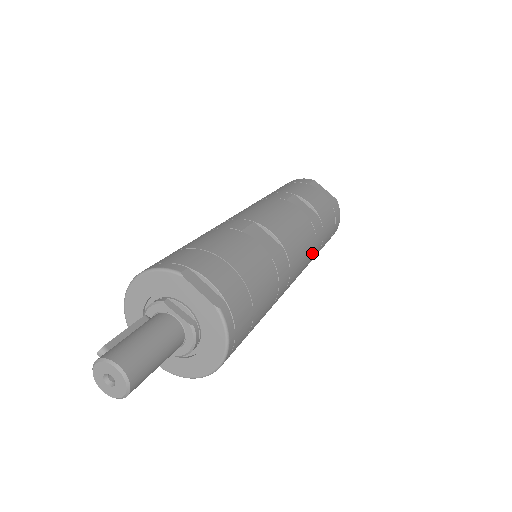
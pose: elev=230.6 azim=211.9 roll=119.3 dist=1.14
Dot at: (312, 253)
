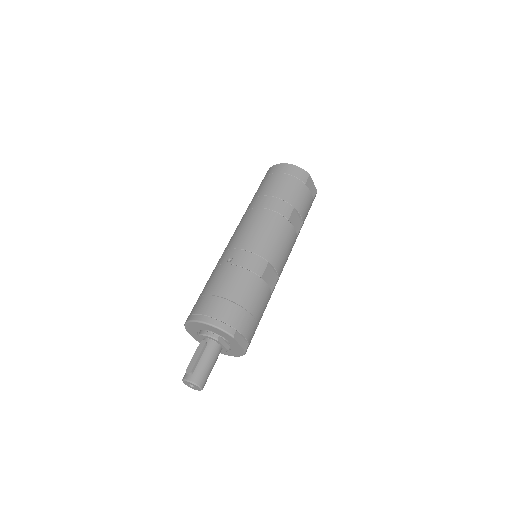
Dot at: occluded
